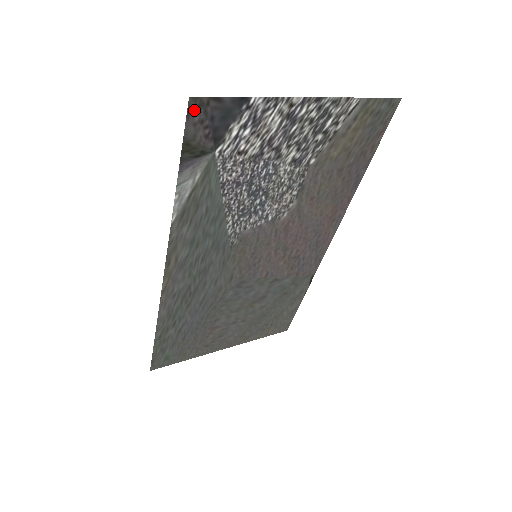
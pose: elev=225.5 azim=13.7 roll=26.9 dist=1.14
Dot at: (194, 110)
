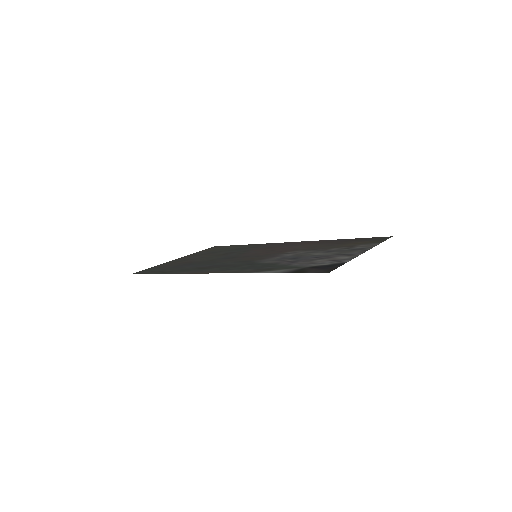
Dot at: (323, 271)
